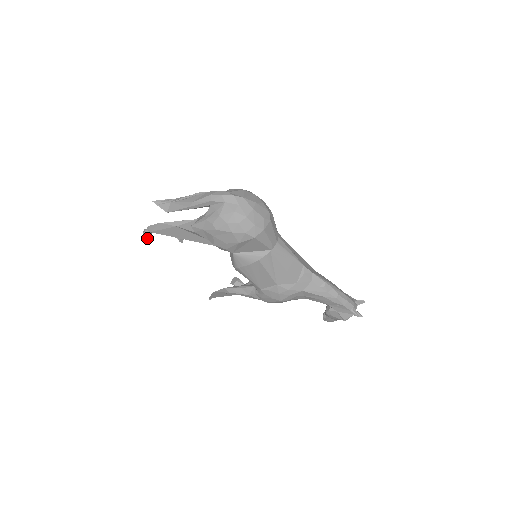
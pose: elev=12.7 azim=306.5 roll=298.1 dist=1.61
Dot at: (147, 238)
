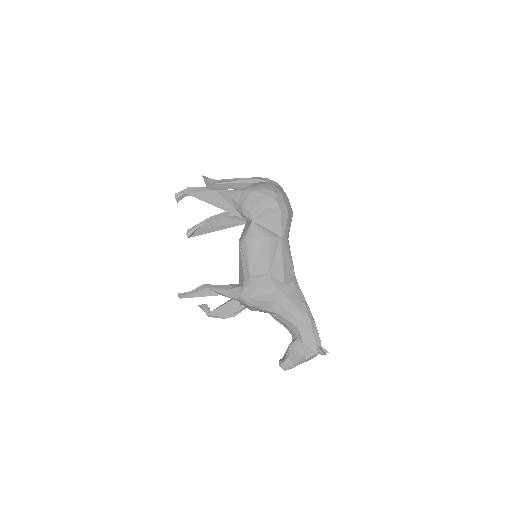
Dot at: (177, 199)
